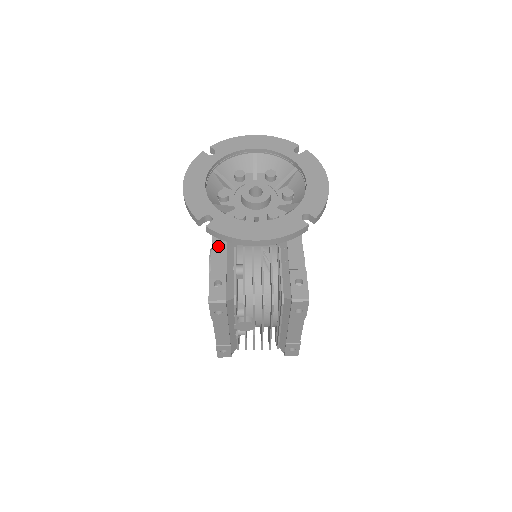
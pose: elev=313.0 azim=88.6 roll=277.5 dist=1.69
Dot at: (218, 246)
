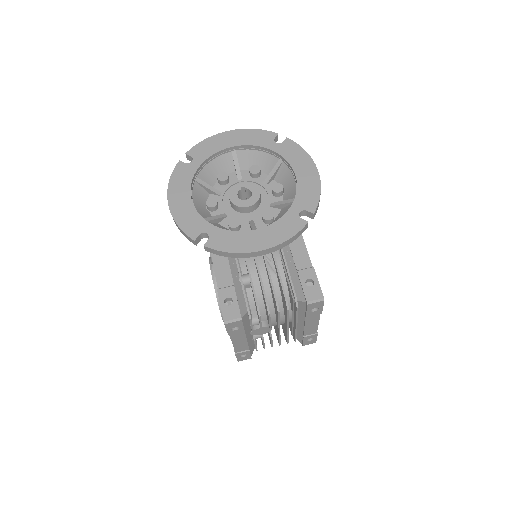
Dot at: (219, 260)
